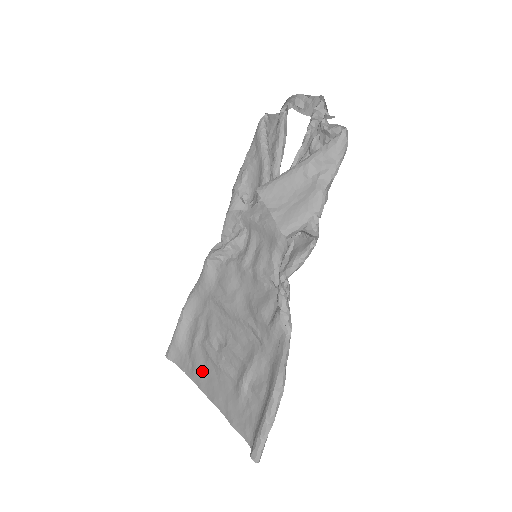
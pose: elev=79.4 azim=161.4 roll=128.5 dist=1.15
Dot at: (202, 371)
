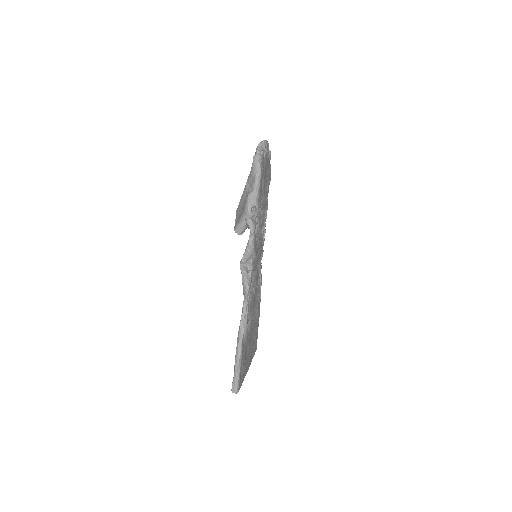
Dot at: occluded
